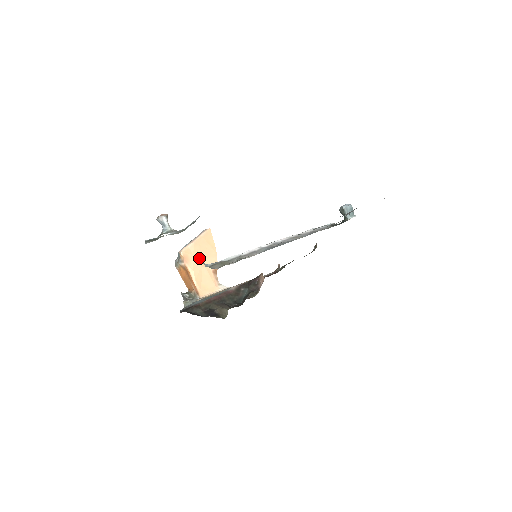
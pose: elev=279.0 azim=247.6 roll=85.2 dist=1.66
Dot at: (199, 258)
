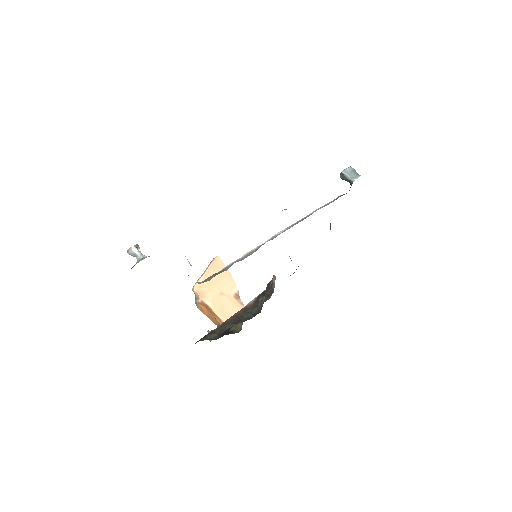
Dot at: (215, 288)
